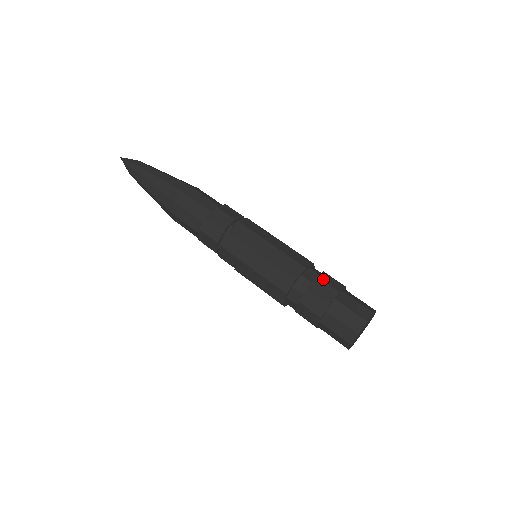
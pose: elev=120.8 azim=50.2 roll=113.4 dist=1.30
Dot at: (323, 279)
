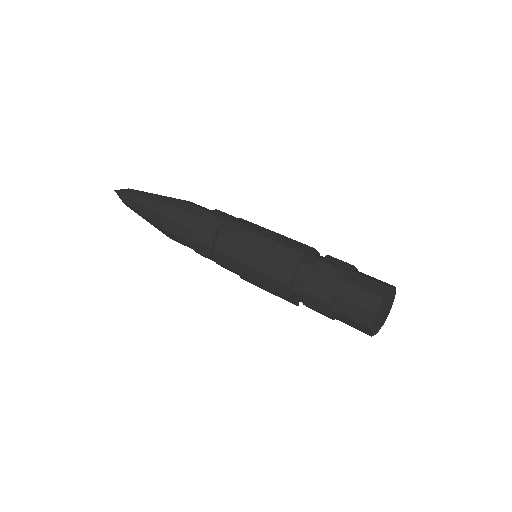
Dot at: (326, 261)
